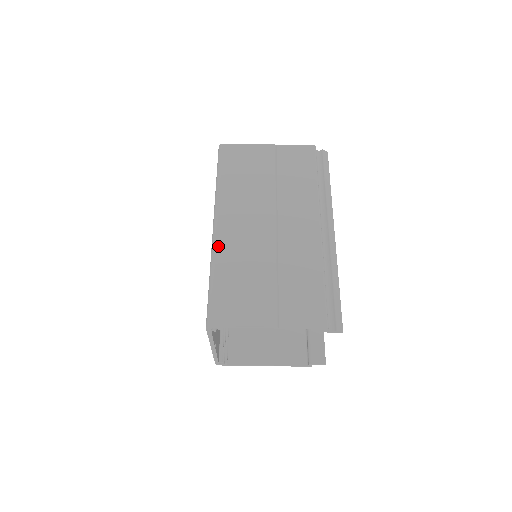
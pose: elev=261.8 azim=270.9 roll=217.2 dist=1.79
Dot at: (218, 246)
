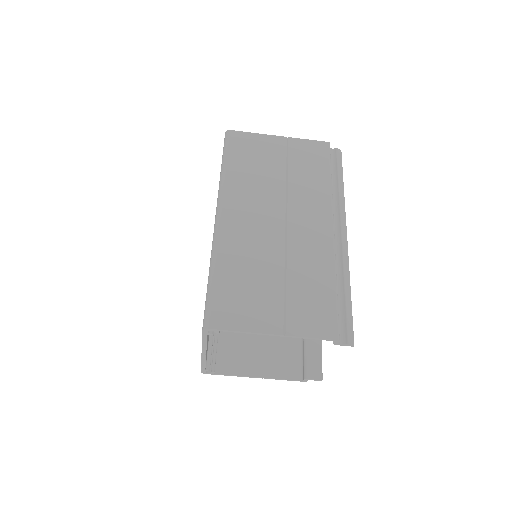
Dot at: (220, 240)
